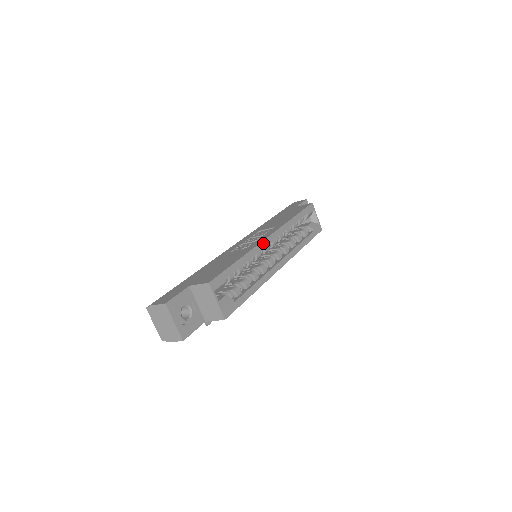
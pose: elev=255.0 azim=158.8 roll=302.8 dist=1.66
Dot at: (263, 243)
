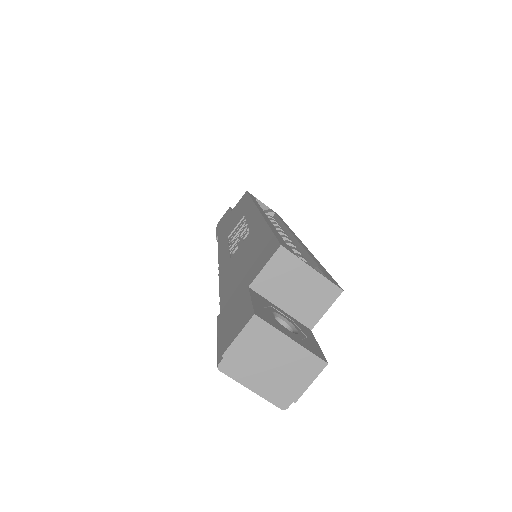
Dot at: occluded
